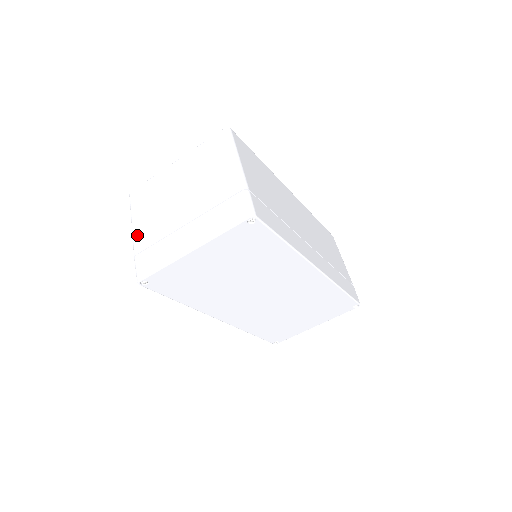
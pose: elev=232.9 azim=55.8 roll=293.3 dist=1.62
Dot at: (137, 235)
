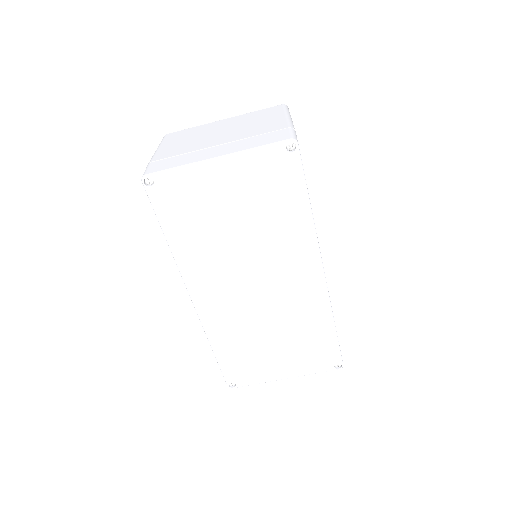
Dot at: (160, 152)
